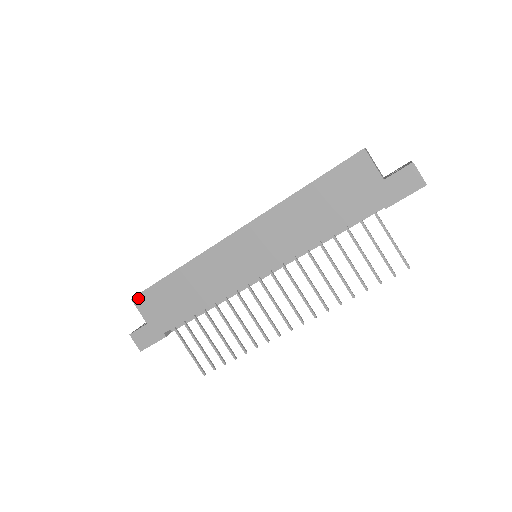
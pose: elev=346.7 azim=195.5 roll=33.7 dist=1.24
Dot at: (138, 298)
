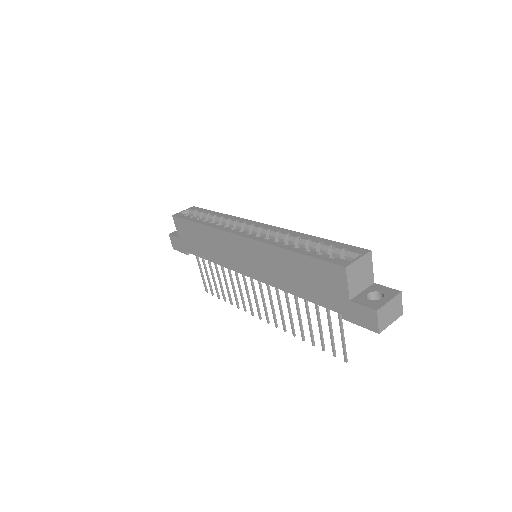
Dot at: (176, 219)
